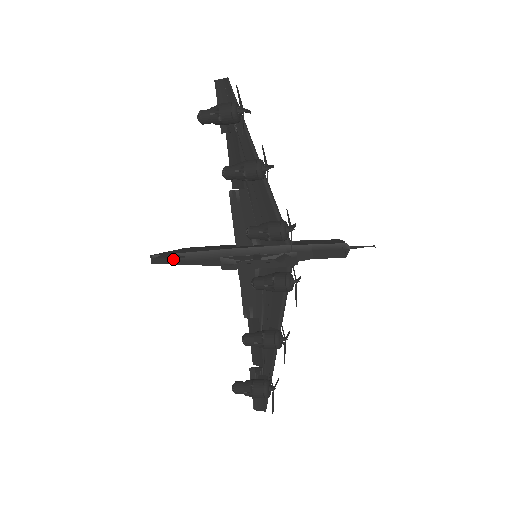
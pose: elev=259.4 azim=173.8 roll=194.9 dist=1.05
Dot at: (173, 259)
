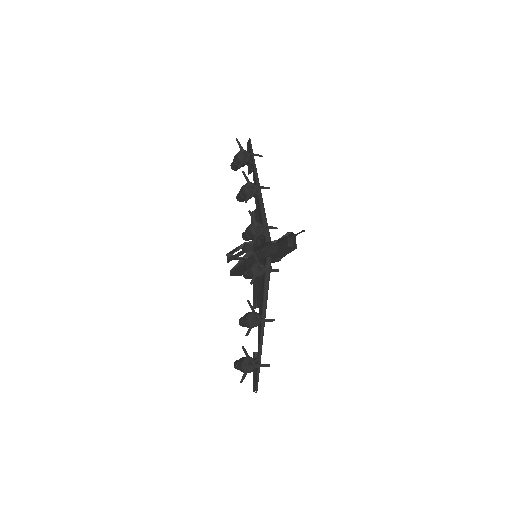
Dot at: (234, 270)
